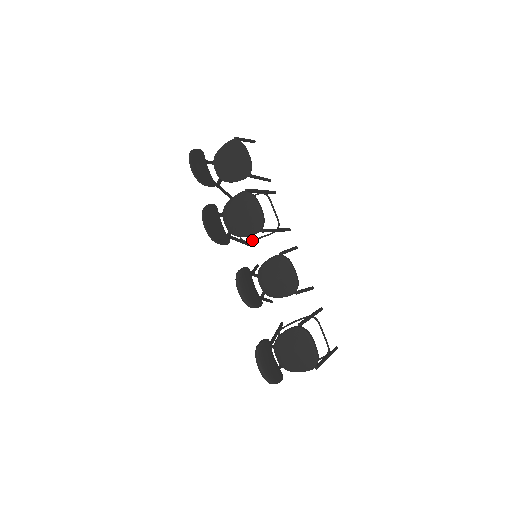
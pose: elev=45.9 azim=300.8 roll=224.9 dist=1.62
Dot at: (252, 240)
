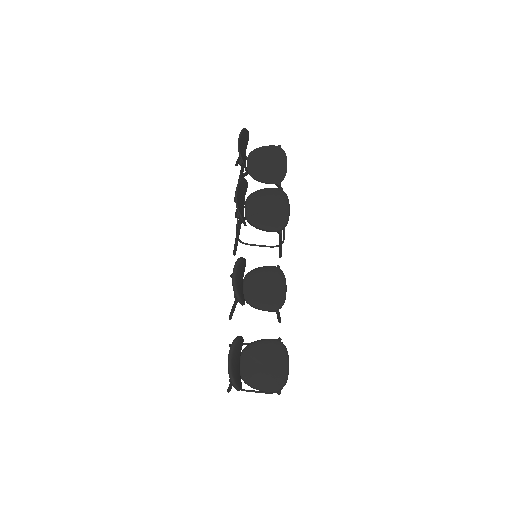
Dot at: (249, 244)
